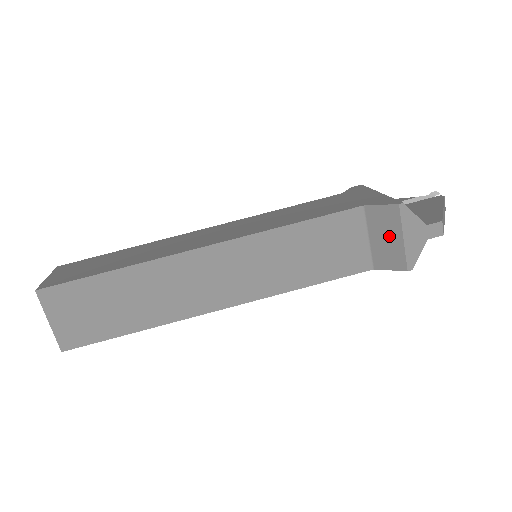
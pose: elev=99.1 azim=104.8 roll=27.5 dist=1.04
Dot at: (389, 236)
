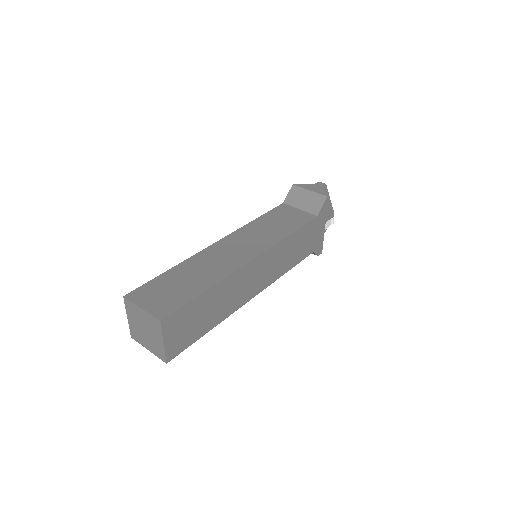
Dot at: (304, 197)
